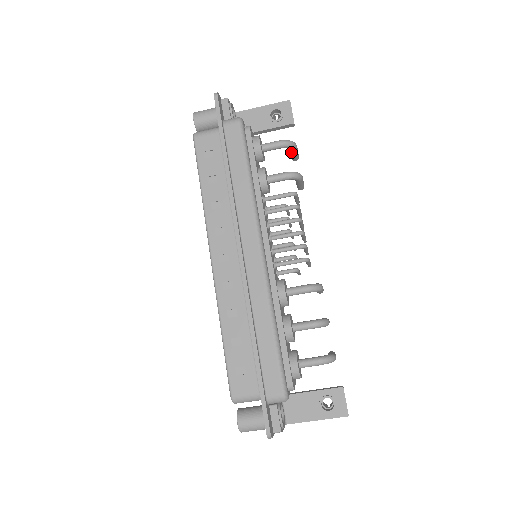
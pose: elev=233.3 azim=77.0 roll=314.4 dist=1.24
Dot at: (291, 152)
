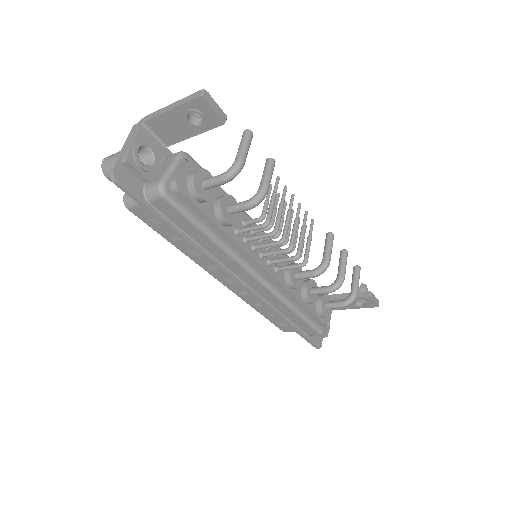
Dot at: occluded
